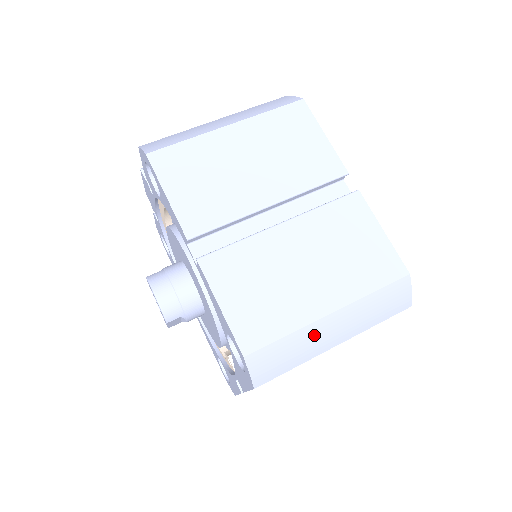
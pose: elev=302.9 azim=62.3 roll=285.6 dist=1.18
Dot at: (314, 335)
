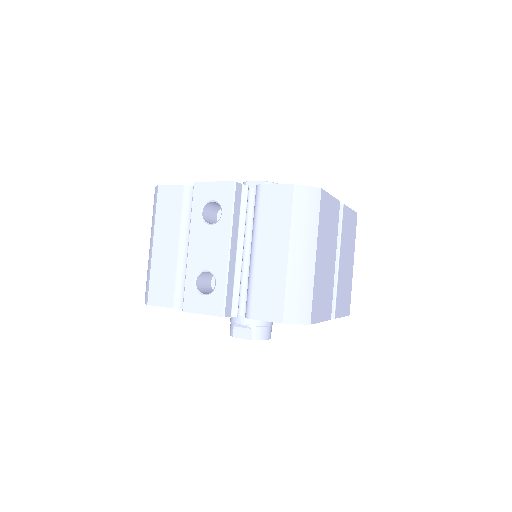
Dot at: occluded
